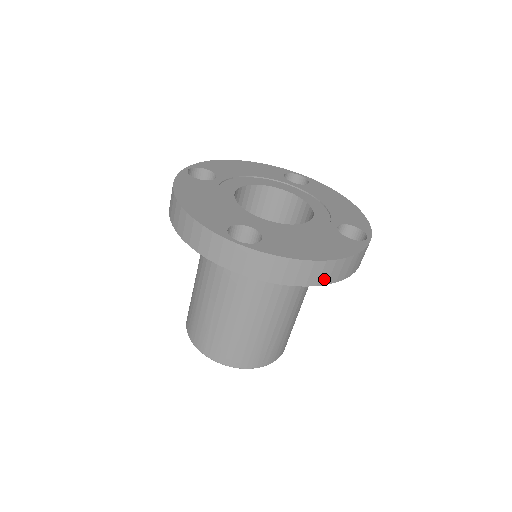
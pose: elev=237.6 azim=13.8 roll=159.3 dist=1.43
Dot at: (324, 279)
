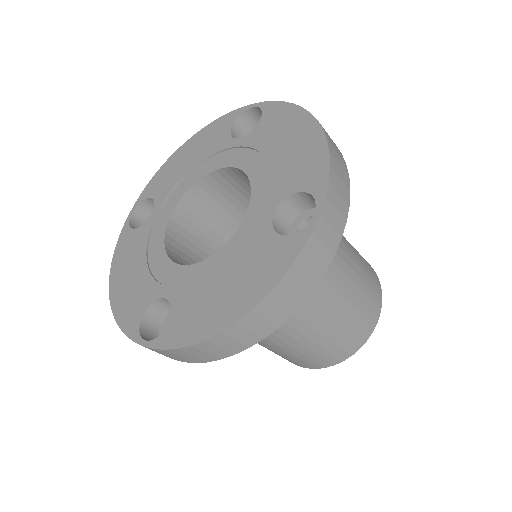
Dot at: (264, 329)
